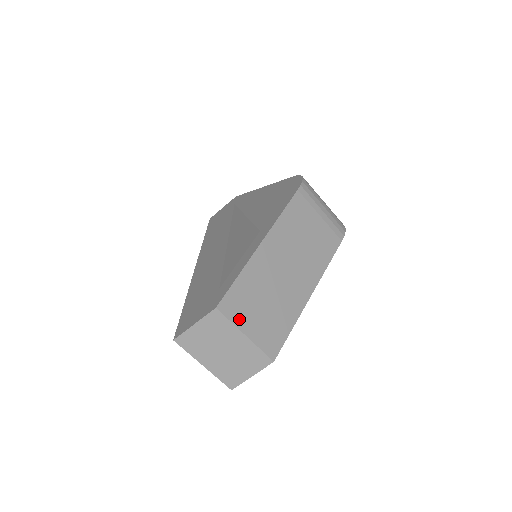
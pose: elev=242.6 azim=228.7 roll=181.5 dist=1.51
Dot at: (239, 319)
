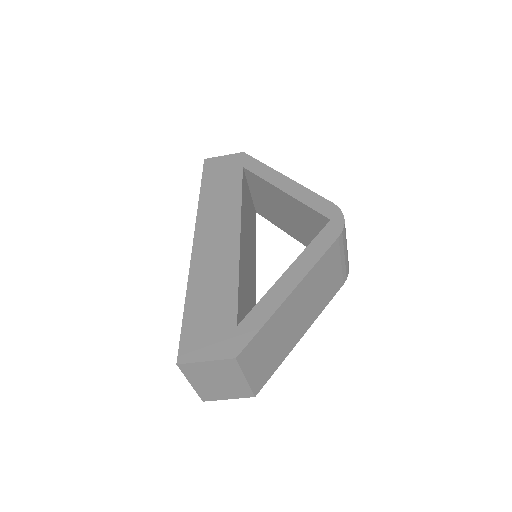
Dot at: (248, 365)
